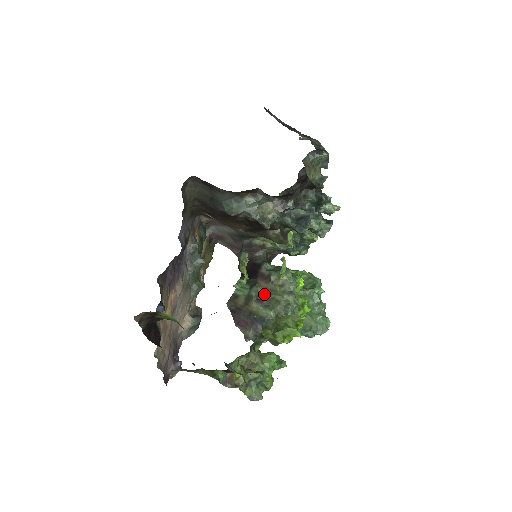
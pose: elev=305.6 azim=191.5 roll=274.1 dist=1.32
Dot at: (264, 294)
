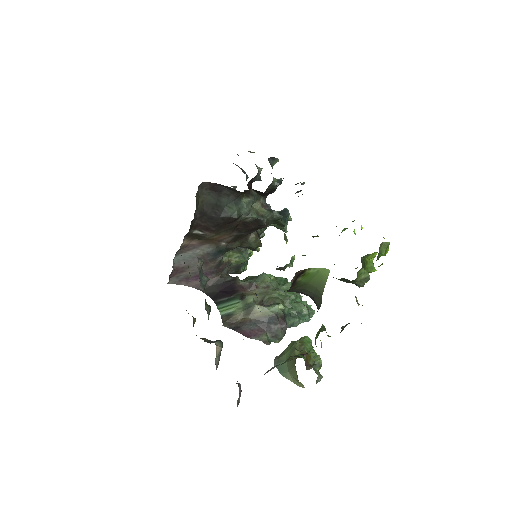
Dot at: (257, 299)
